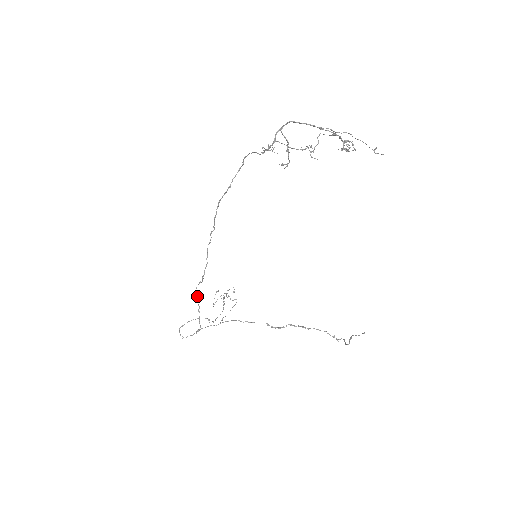
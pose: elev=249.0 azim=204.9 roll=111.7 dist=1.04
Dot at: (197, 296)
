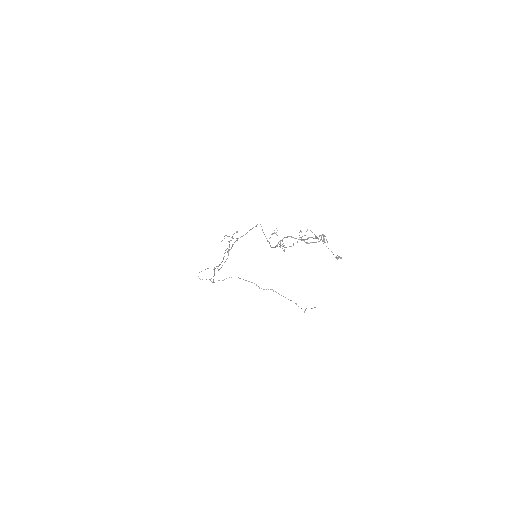
Dot at: (214, 270)
